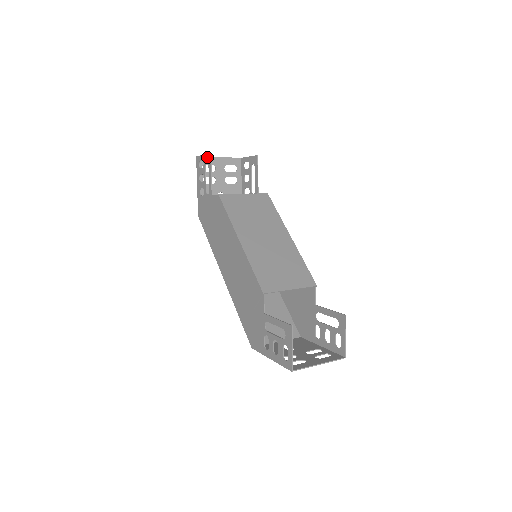
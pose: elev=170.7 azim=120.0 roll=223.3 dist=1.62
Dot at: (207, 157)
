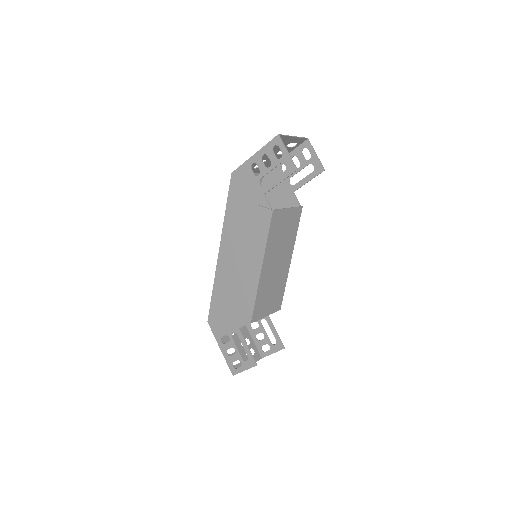
Dot at: (291, 164)
